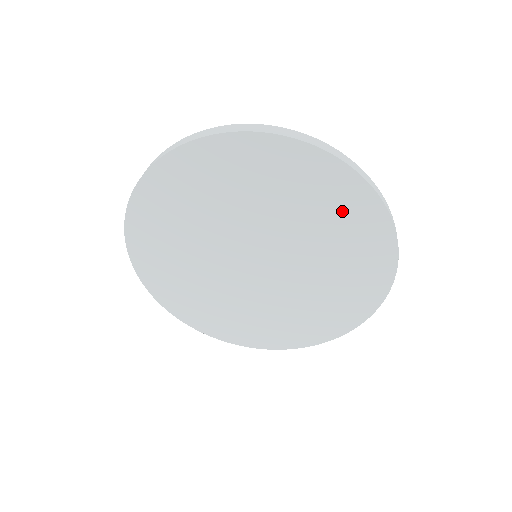
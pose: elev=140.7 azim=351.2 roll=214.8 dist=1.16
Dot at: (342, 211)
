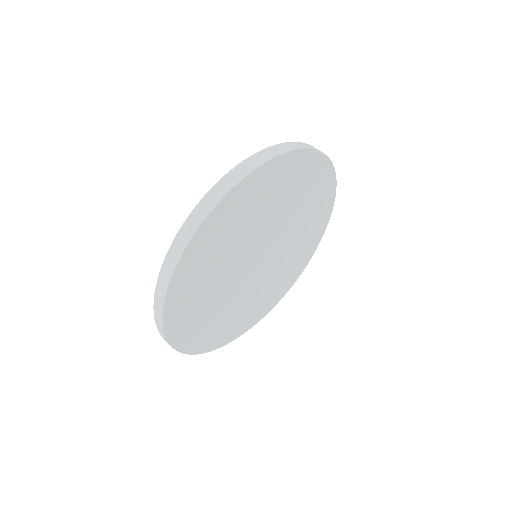
Dot at: (316, 192)
